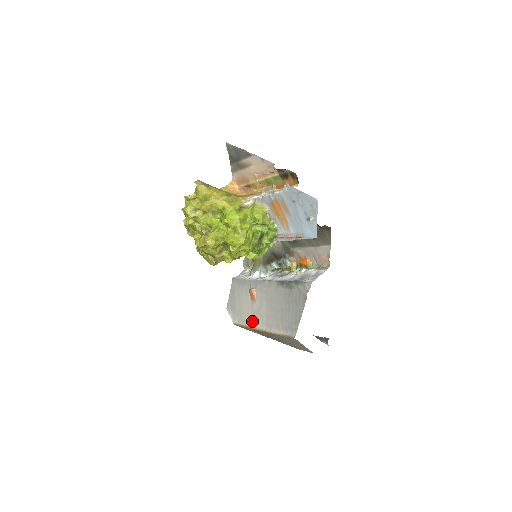
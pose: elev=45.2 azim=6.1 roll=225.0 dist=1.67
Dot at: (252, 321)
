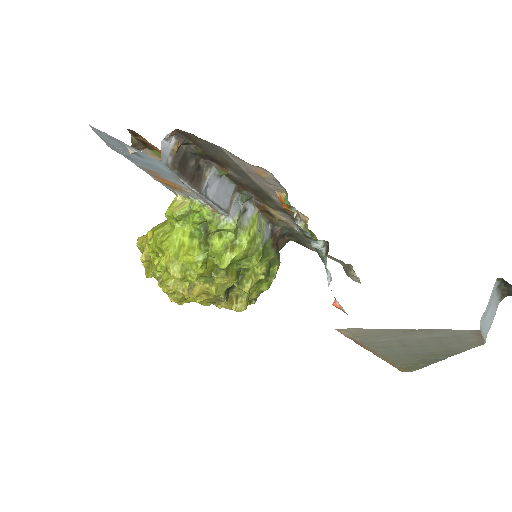
Dot at: occluded
